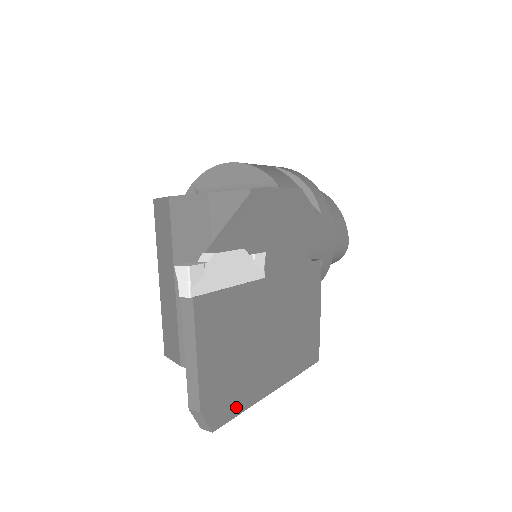
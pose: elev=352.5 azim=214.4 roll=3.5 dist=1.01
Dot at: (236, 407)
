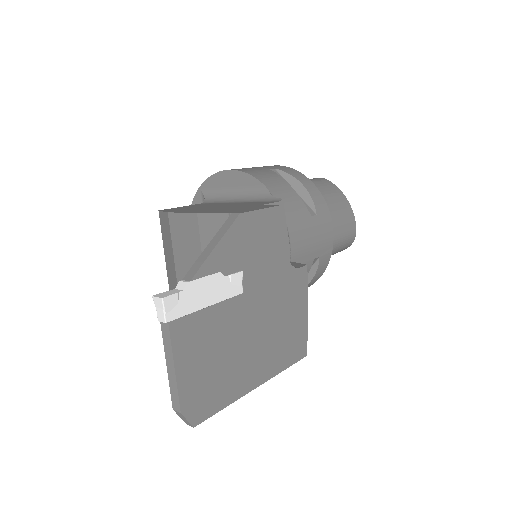
Dot at: (217, 405)
